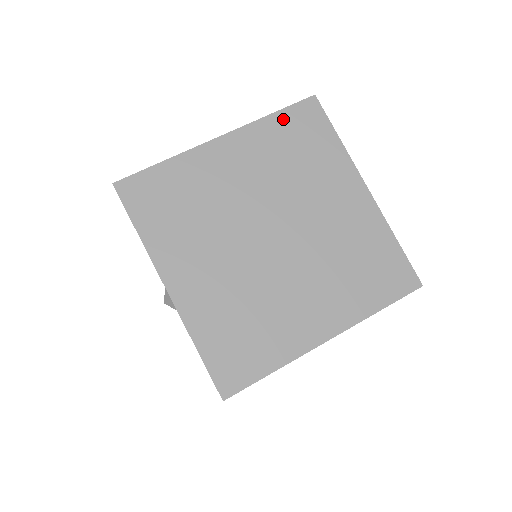
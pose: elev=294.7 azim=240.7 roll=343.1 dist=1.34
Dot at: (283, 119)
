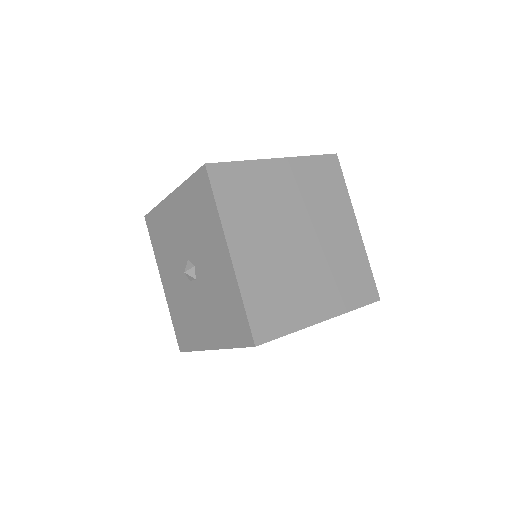
Dot at: occluded
